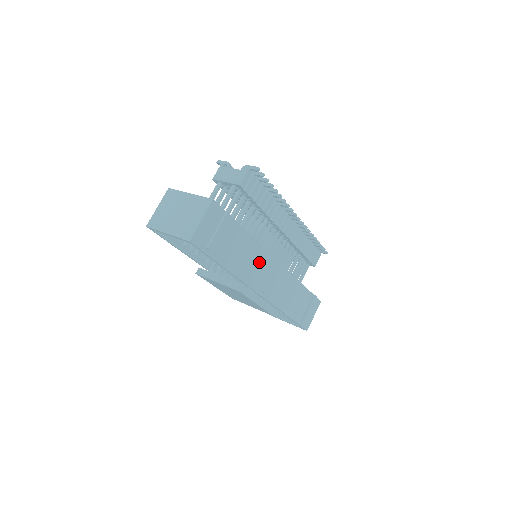
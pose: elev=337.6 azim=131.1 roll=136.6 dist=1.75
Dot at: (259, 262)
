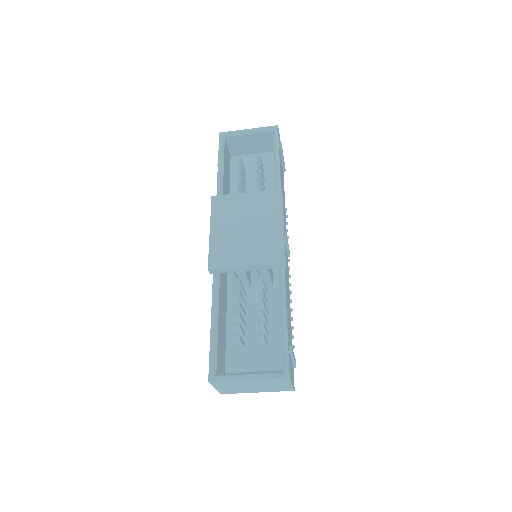
Dot at: occluded
